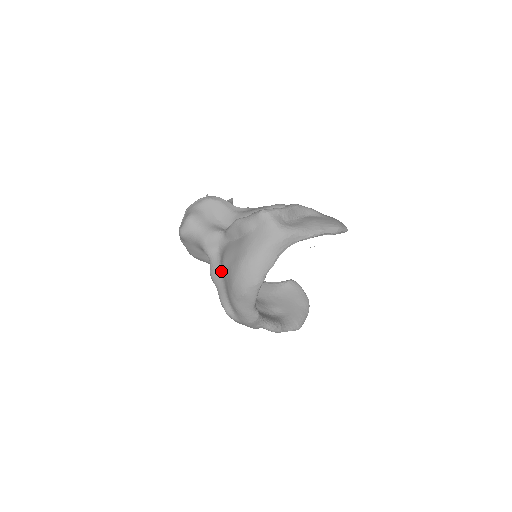
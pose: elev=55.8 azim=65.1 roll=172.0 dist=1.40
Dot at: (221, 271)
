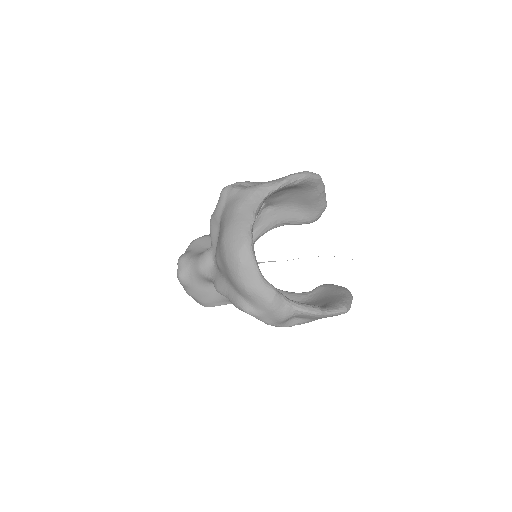
Dot at: (221, 275)
